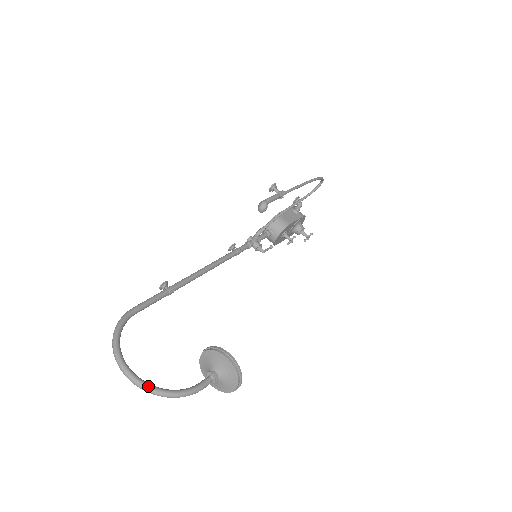
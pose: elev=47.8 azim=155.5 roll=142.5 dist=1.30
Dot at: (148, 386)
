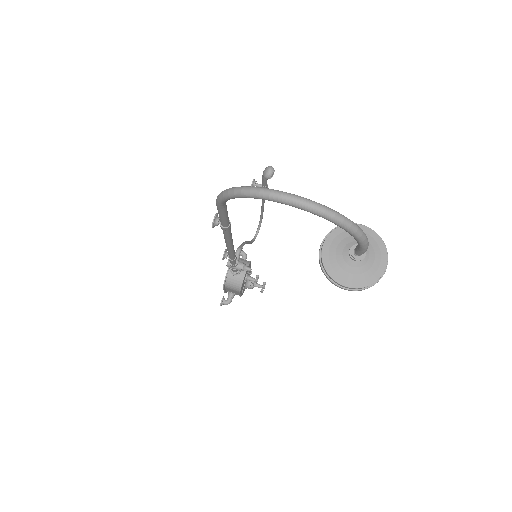
Dot at: (331, 209)
